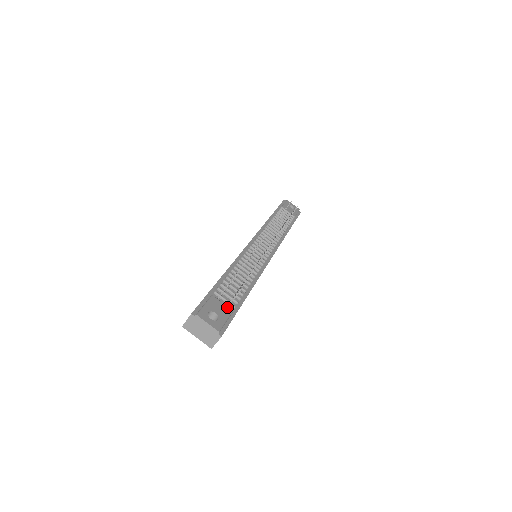
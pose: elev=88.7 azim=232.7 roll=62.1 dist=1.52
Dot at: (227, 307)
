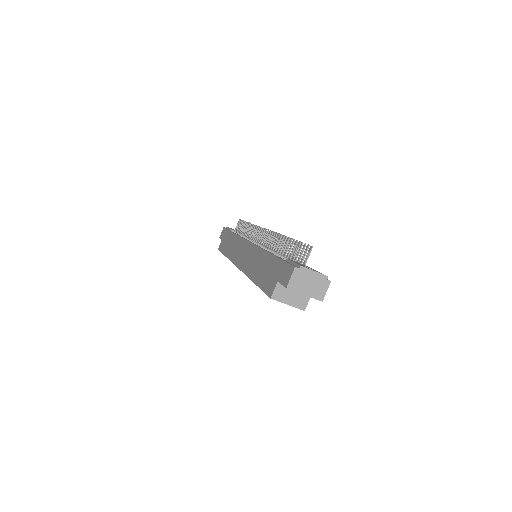
Dot at: occluded
